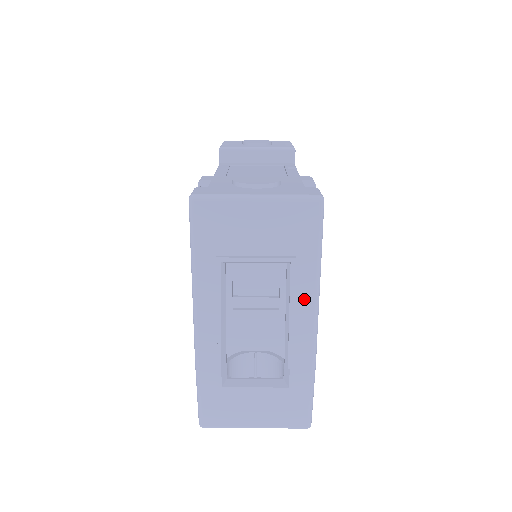
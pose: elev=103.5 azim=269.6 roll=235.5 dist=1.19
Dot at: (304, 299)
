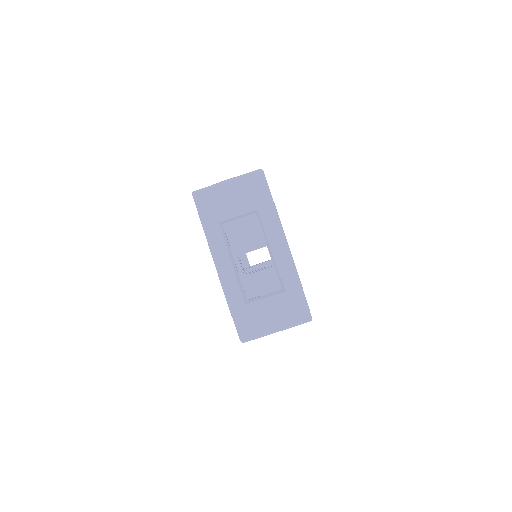
Dot at: (274, 230)
